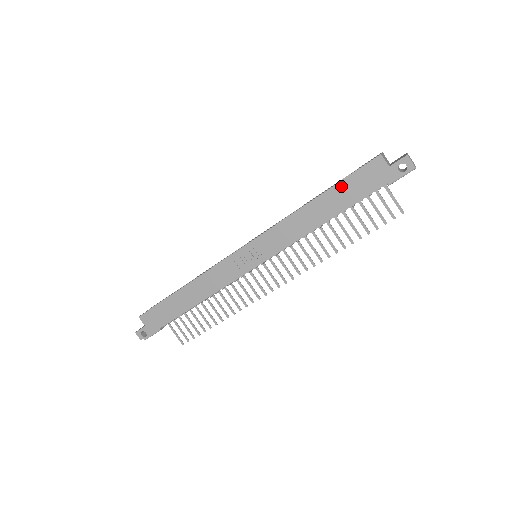
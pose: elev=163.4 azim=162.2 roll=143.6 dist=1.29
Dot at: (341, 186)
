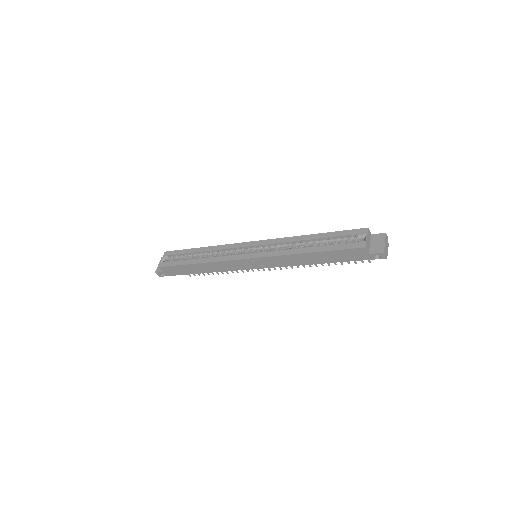
Dot at: (331, 253)
